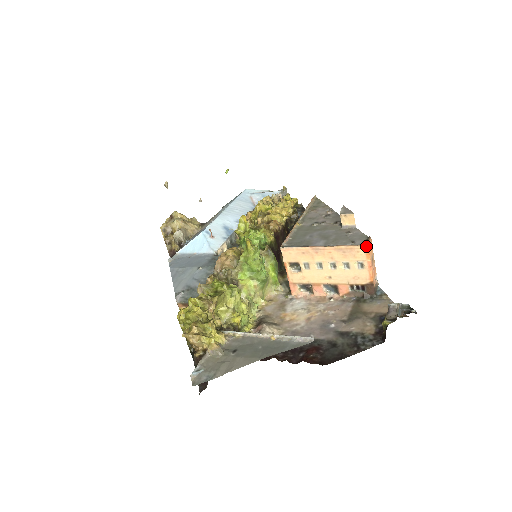
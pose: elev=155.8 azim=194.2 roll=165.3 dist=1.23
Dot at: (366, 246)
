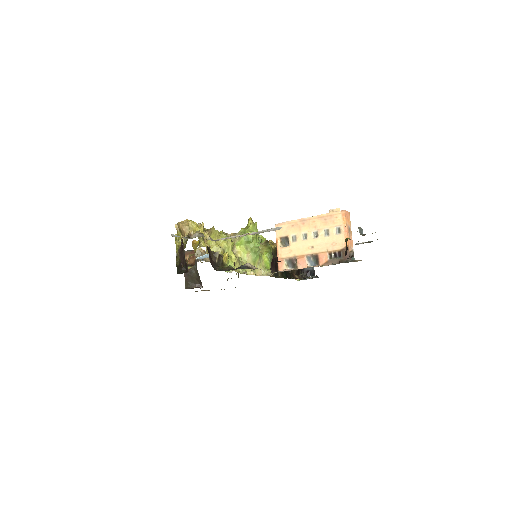
Dot at: (343, 211)
